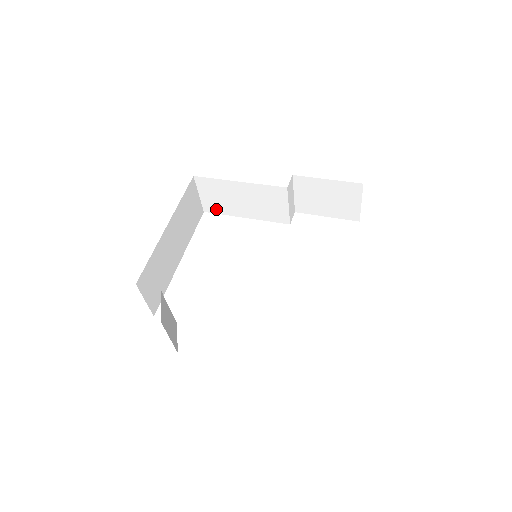
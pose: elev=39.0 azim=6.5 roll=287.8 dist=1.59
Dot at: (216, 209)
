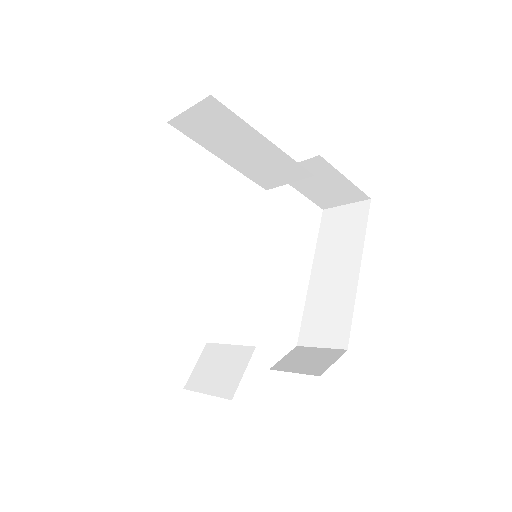
Dot at: (191, 132)
